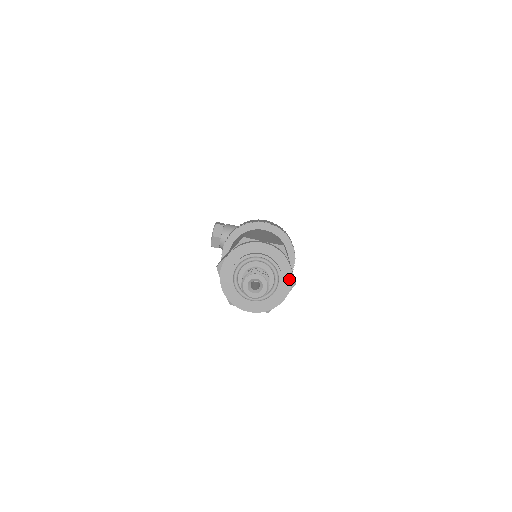
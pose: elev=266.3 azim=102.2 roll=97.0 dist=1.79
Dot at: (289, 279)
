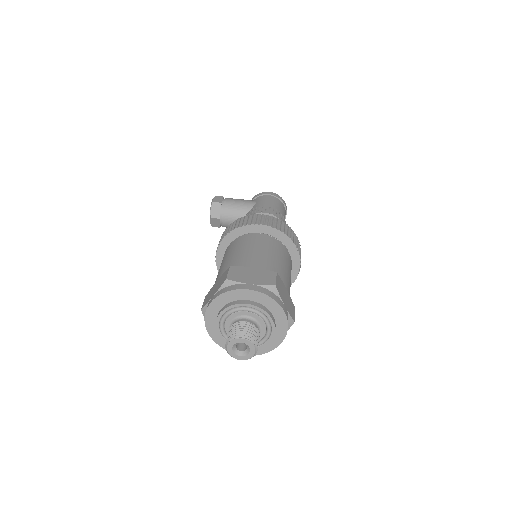
Dot at: (284, 323)
